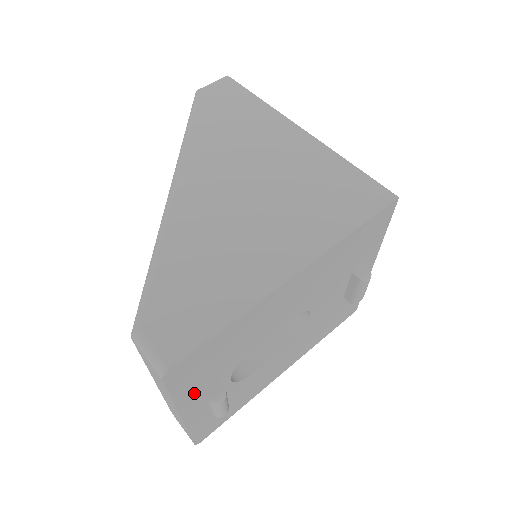
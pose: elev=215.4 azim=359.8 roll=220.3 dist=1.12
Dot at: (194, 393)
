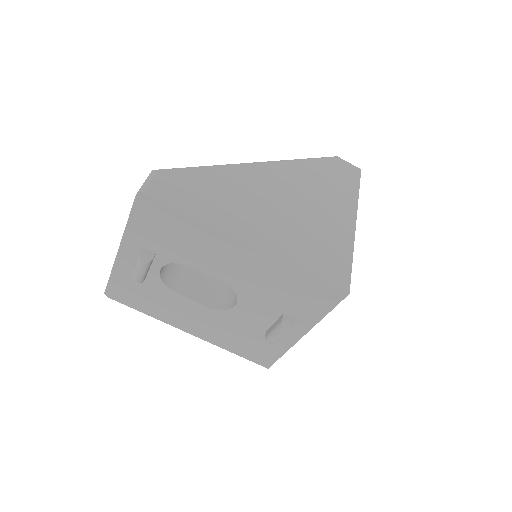
Dot at: (138, 240)
